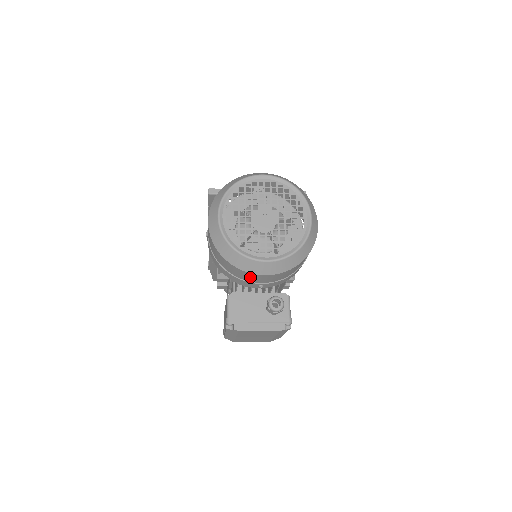
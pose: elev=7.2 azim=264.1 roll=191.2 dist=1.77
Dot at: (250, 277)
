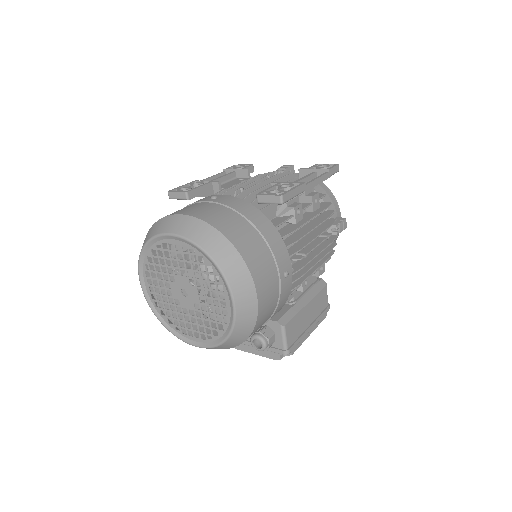
Dot at: occluded
